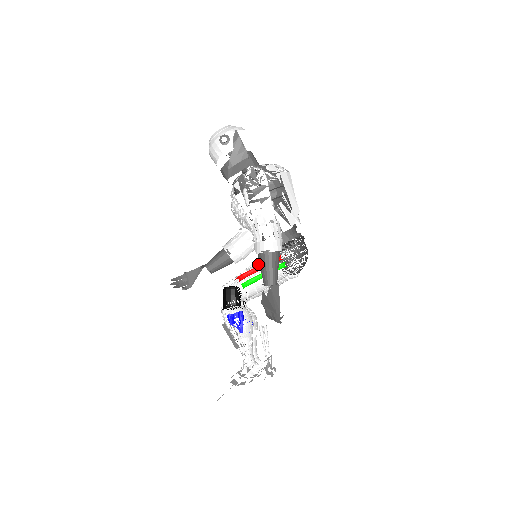
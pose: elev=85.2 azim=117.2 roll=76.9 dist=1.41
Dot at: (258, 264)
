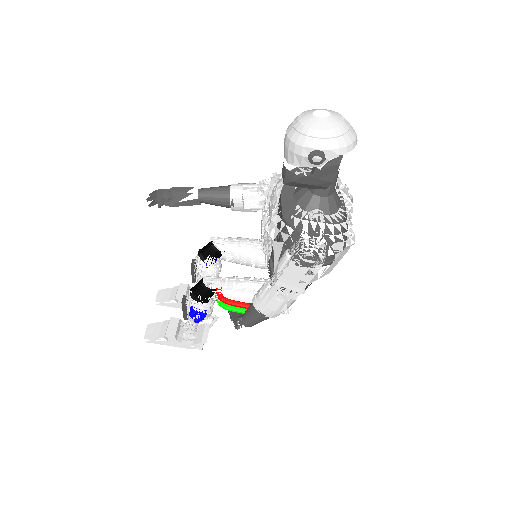
Dot at: occluded
